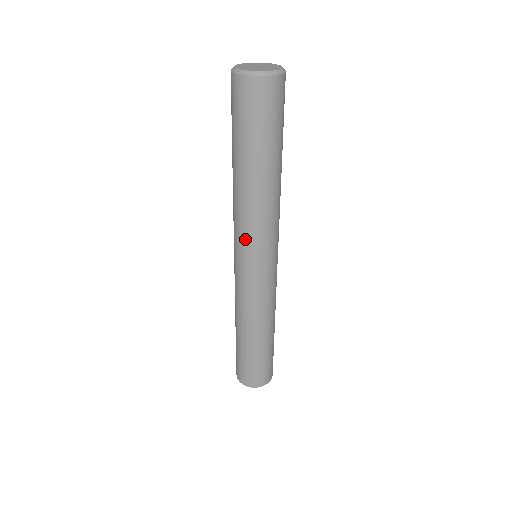
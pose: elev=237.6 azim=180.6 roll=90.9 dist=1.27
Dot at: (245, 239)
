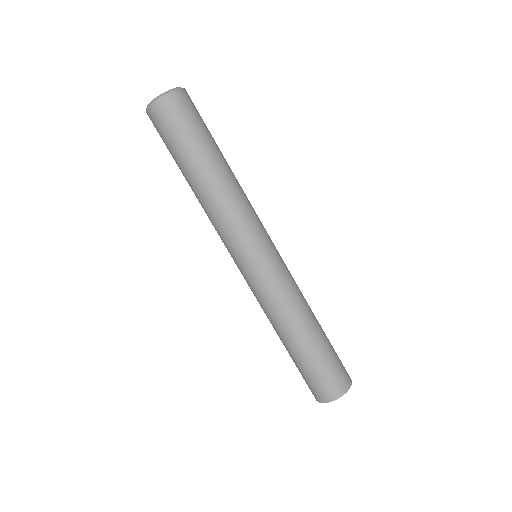
Dot at: (229, 238)
